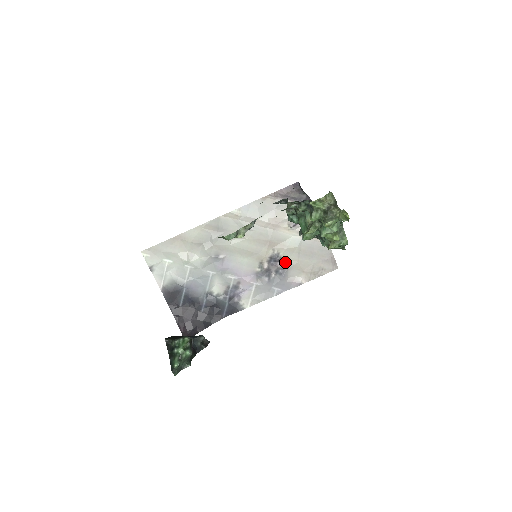
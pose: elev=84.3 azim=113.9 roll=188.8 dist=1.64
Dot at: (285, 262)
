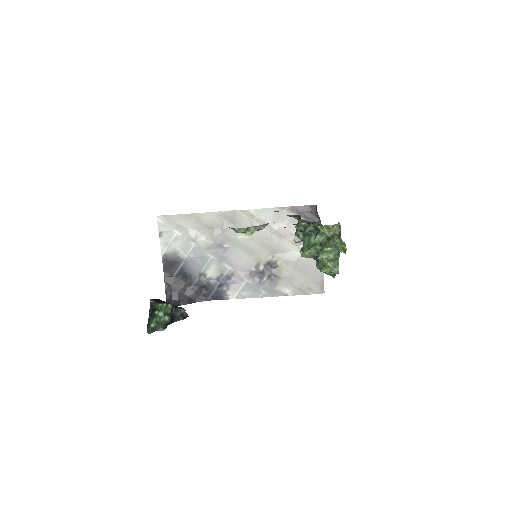
Dot at: (280, 271)
